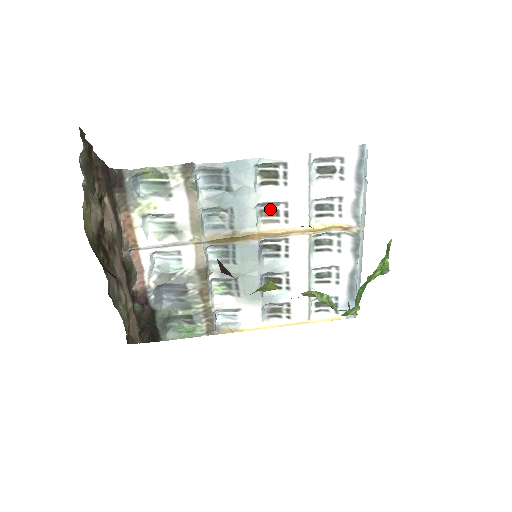
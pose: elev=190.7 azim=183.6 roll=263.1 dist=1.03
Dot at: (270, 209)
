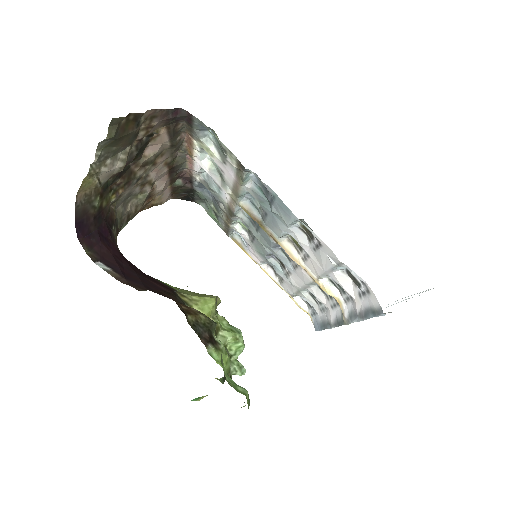
Dot at: occluded
